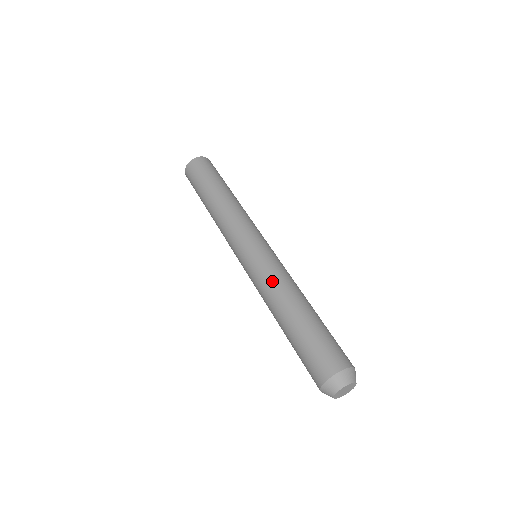
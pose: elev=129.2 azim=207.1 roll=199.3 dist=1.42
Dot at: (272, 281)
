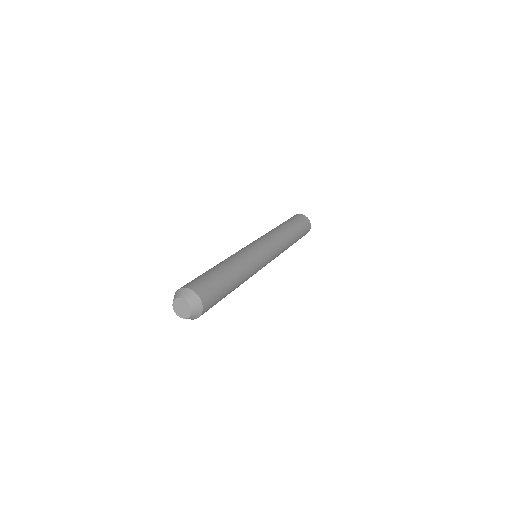
Dot at: occluded
